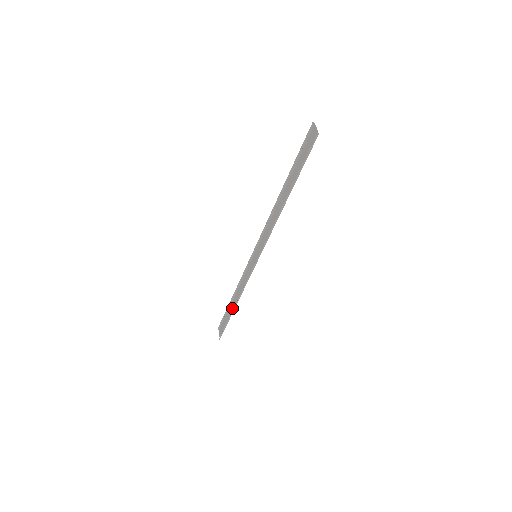
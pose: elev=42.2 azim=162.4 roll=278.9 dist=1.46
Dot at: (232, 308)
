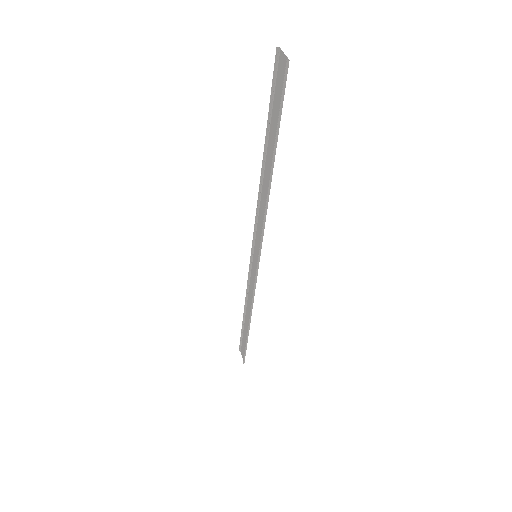
Dot at: (247, 325)
